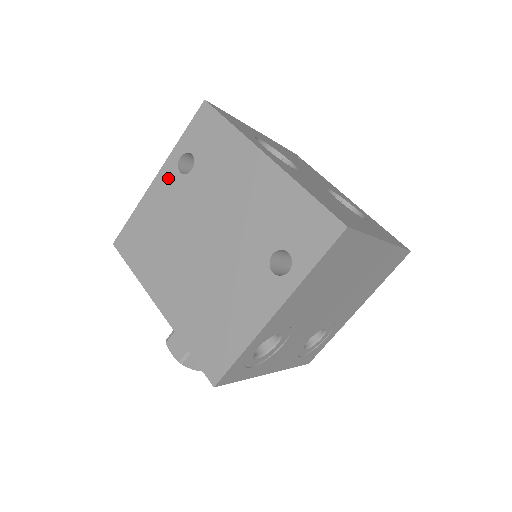
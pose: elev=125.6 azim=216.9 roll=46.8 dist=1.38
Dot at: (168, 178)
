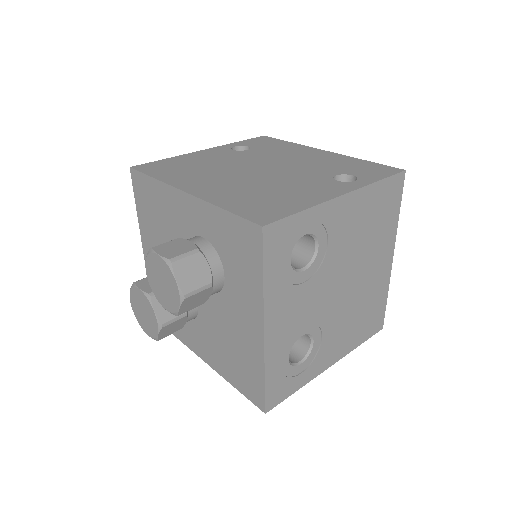
Dot at: (219, 151)
